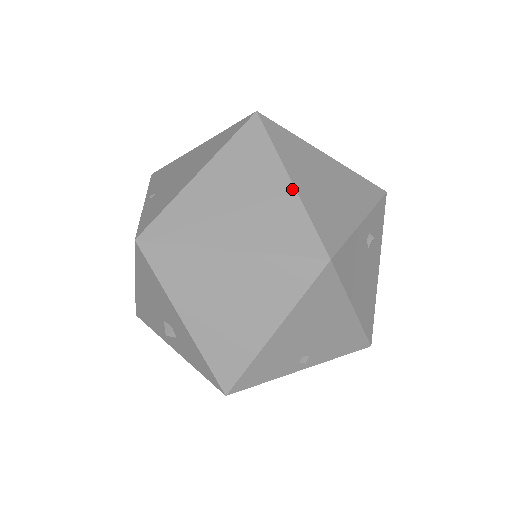
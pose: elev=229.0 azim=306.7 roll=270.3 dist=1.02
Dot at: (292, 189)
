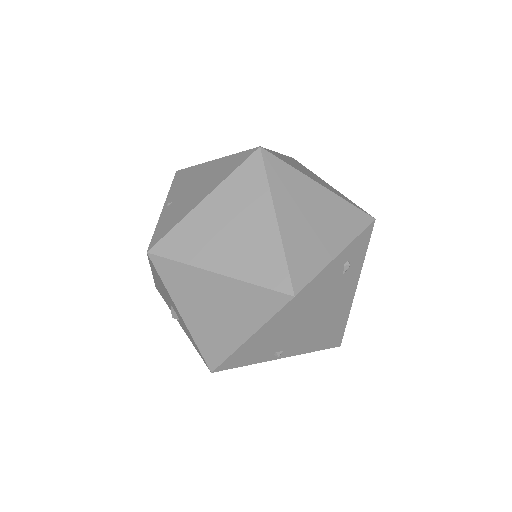
Dot at: (276, 228)
